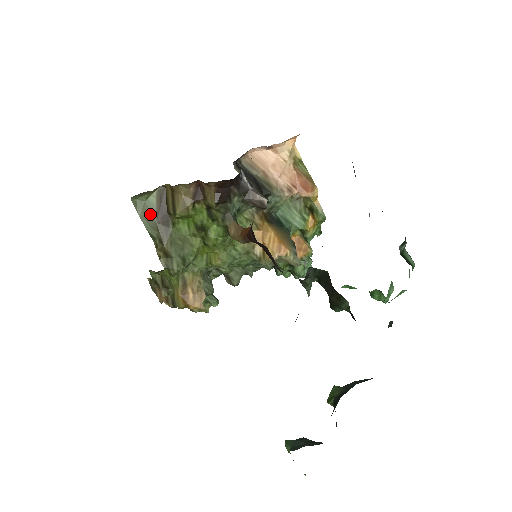
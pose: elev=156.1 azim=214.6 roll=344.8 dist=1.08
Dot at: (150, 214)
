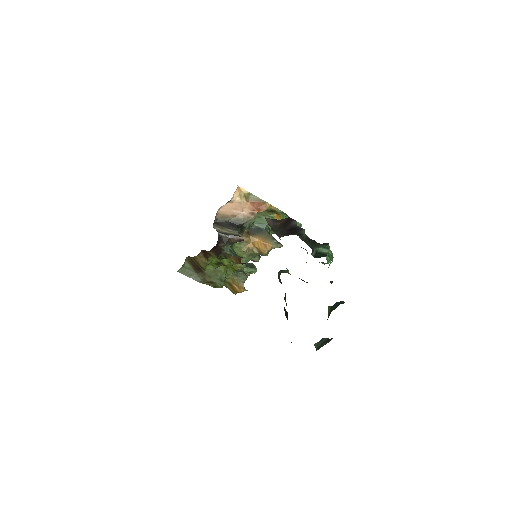
Dot at: (190, 272)
